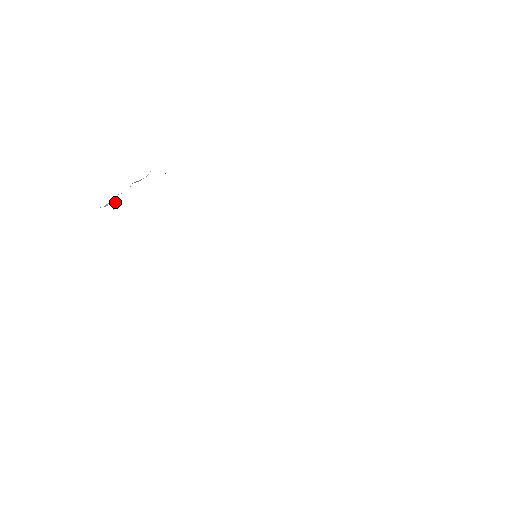
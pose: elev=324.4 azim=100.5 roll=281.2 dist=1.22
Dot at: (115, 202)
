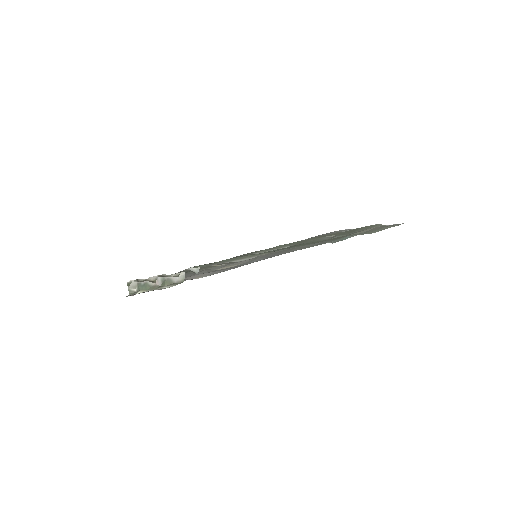
Dot at: (138, 281)
